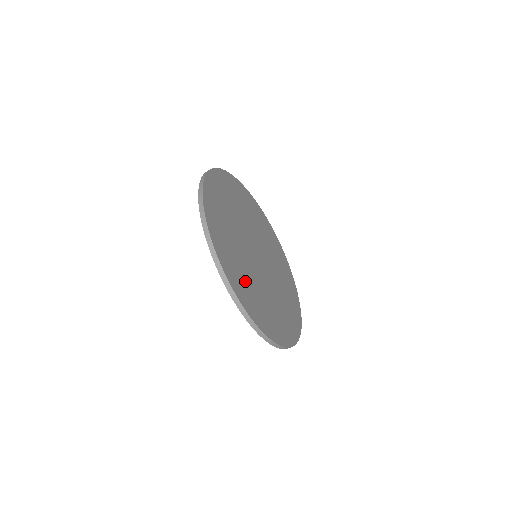
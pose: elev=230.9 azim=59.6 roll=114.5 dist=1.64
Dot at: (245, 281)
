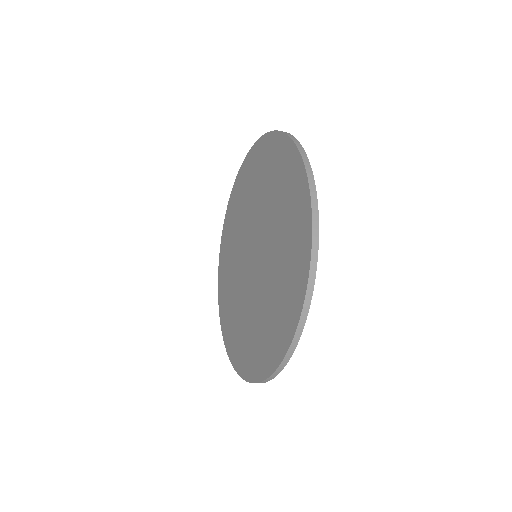
Dot at: occluded
